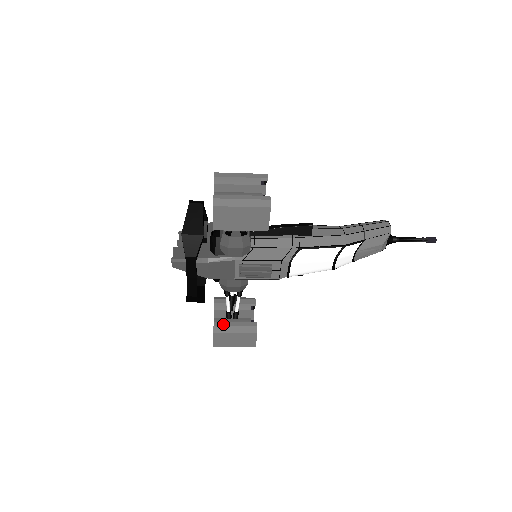
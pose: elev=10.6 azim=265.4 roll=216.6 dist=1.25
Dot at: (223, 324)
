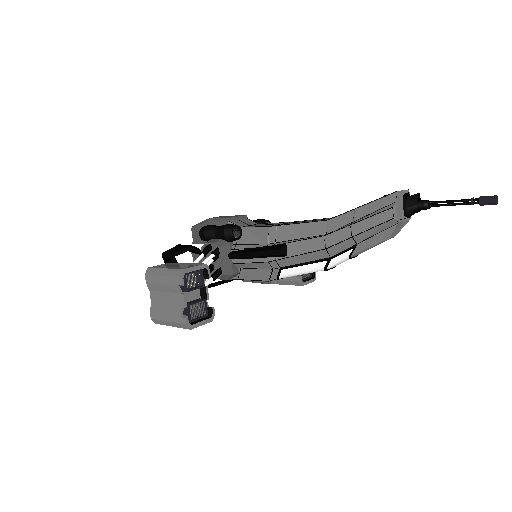
Dot at: occluded
